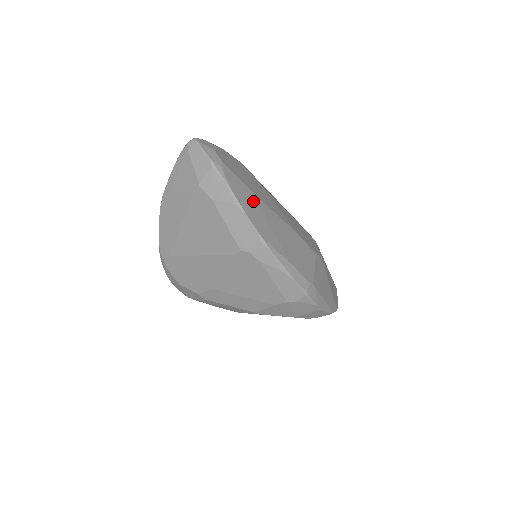
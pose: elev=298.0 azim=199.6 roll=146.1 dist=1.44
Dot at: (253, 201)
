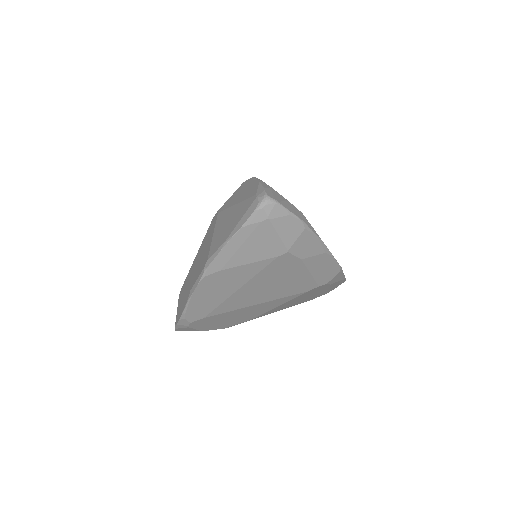
Dot at: occluded
